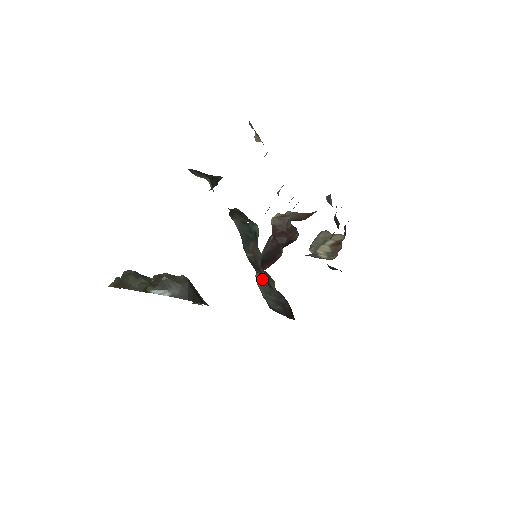
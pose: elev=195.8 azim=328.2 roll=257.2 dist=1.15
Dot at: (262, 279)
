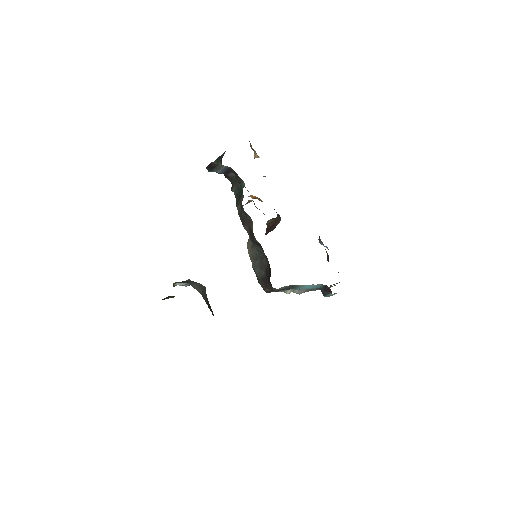
Dot at: (251, 244)
